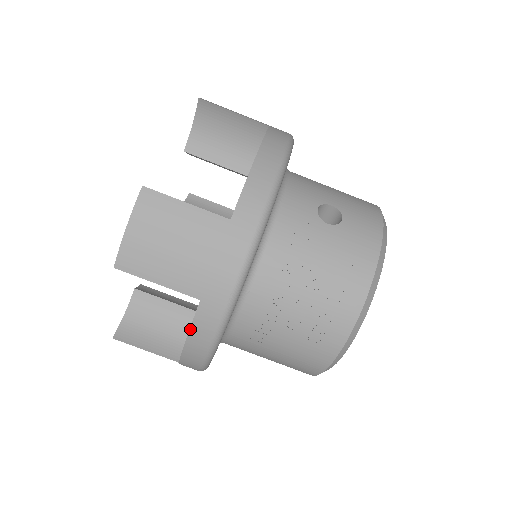
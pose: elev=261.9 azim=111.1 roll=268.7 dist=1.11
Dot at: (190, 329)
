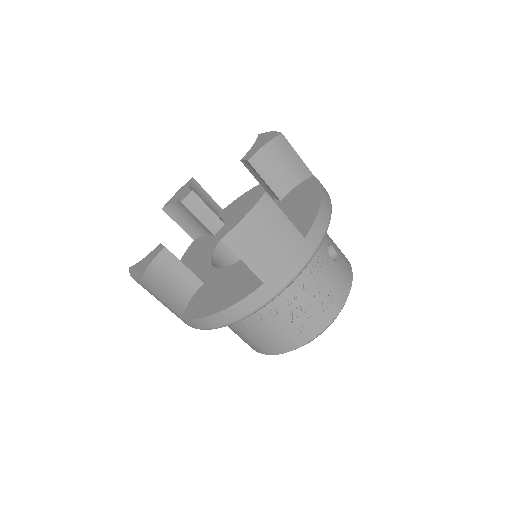
Dot at: (242, 300)
